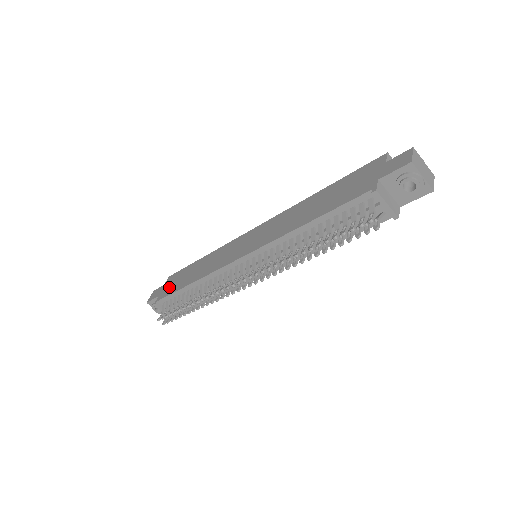
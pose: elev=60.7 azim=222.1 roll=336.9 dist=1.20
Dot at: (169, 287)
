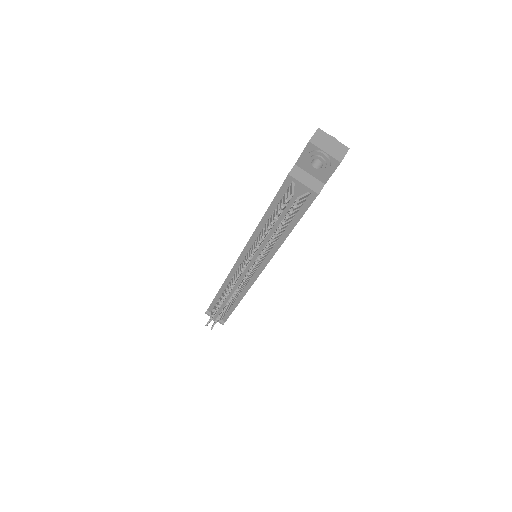
Dot at: occluded
